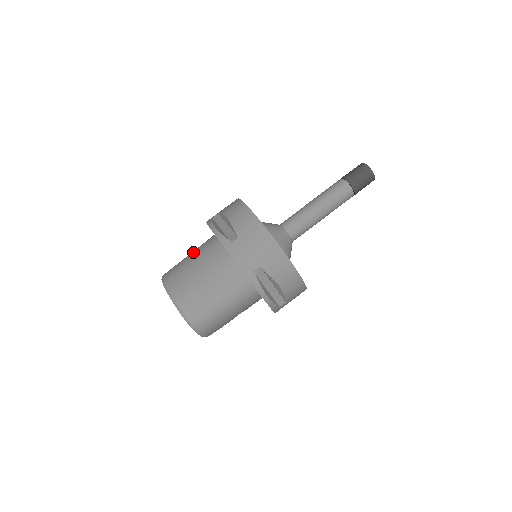
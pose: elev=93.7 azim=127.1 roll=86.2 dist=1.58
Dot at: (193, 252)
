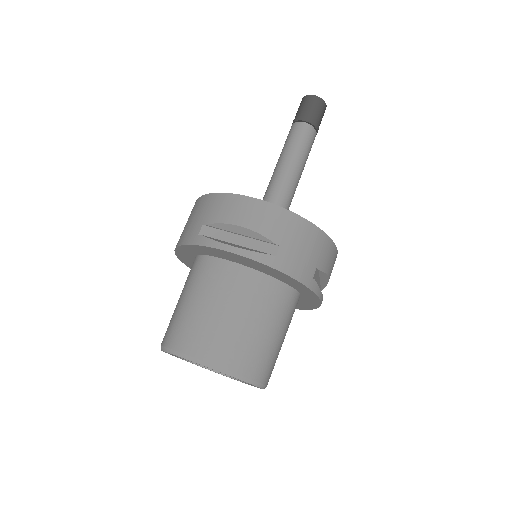
Dot at: (194, 293)
